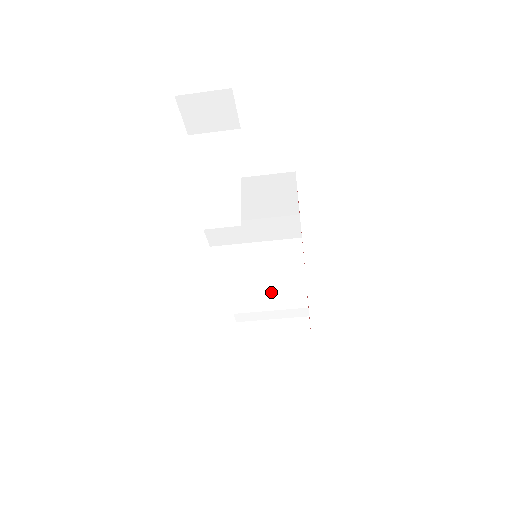
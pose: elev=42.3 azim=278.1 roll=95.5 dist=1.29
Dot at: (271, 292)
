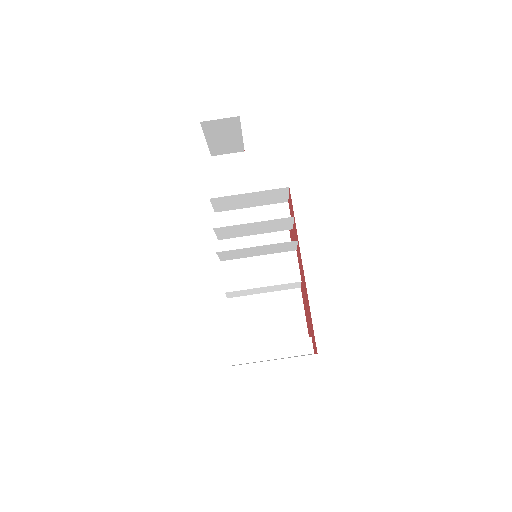
Dot at: (267, 246)
